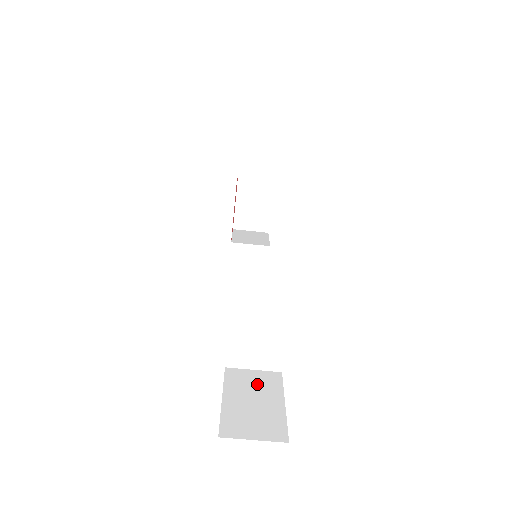
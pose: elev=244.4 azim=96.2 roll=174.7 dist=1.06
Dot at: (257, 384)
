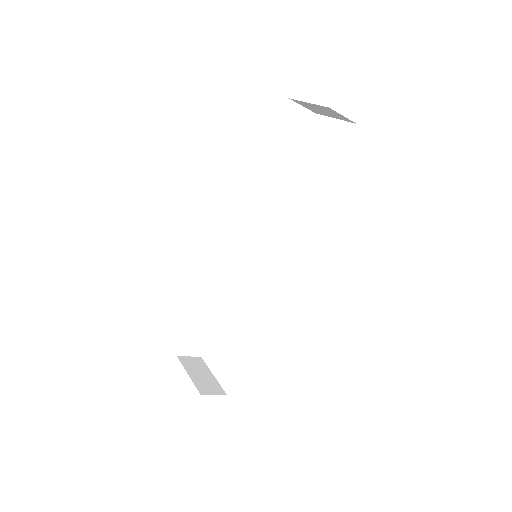
Dot at: (204, 327)
